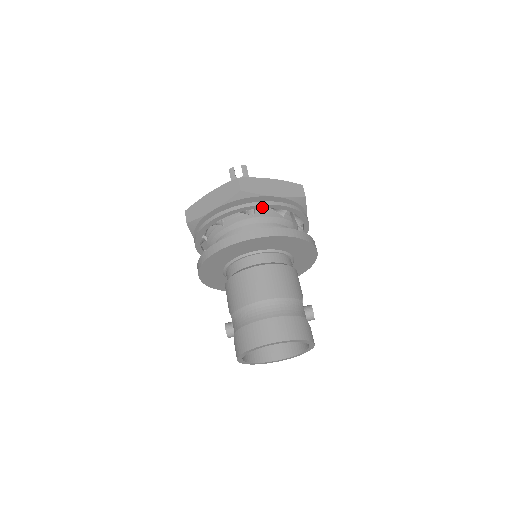
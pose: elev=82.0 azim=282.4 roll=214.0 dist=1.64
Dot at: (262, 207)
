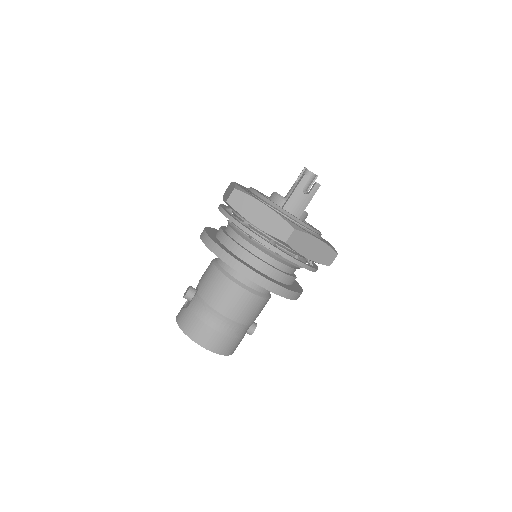
Dot at: (289, 259)
